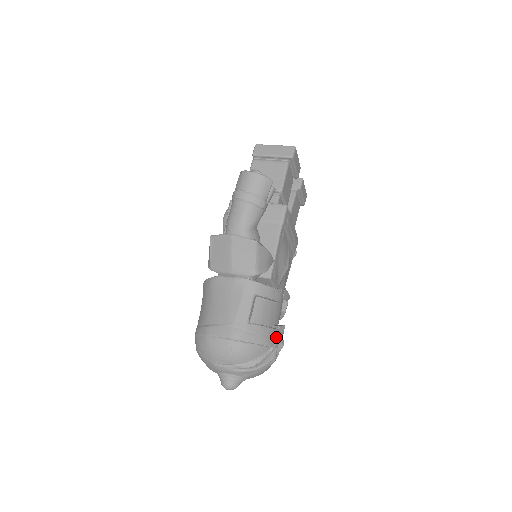
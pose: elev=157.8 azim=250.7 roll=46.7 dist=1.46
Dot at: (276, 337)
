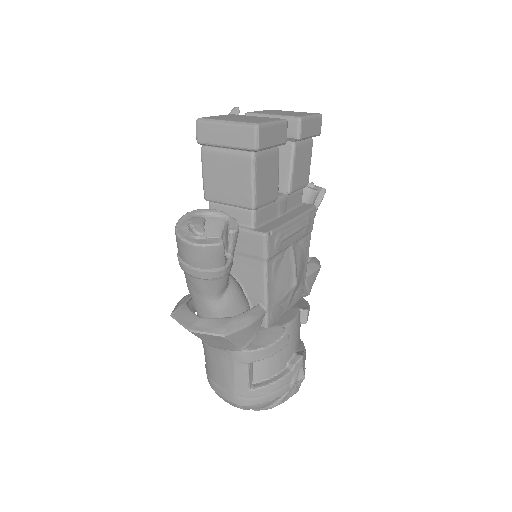
Dot at: (292, 379)
